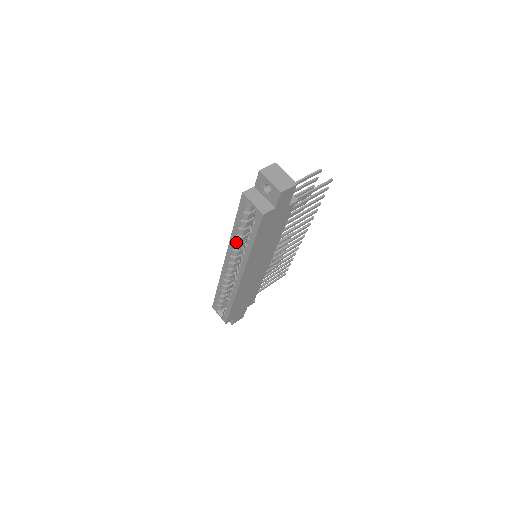
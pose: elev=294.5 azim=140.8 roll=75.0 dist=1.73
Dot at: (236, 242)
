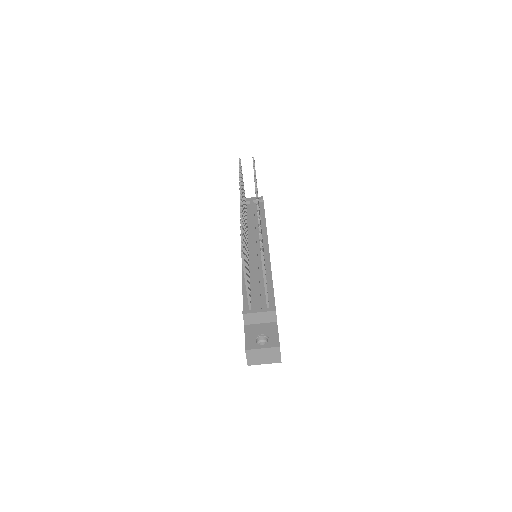
Dot at: occluded
